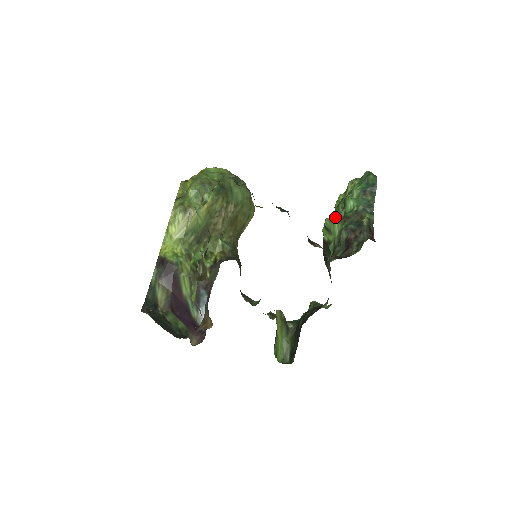
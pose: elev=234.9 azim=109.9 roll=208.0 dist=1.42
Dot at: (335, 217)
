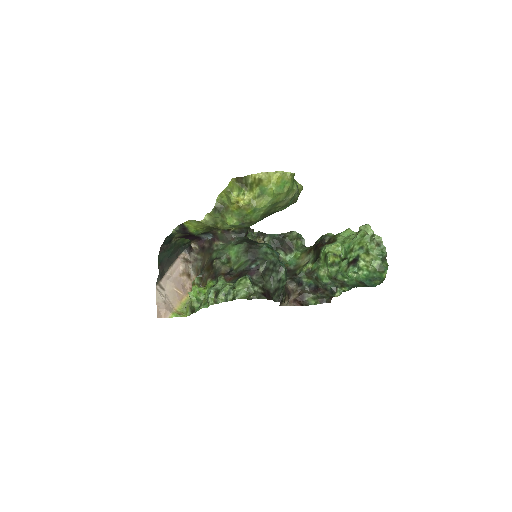
Dot at: (345, 246)
